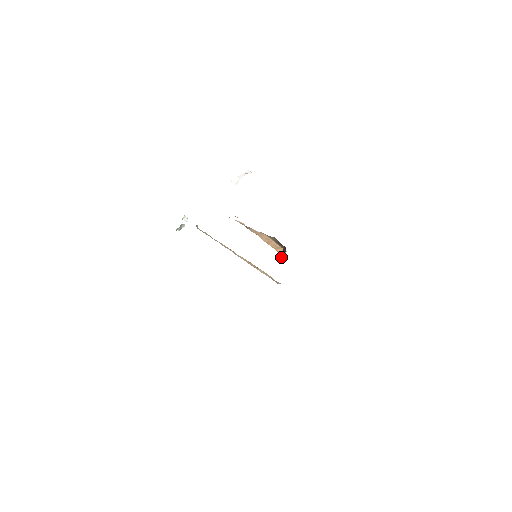
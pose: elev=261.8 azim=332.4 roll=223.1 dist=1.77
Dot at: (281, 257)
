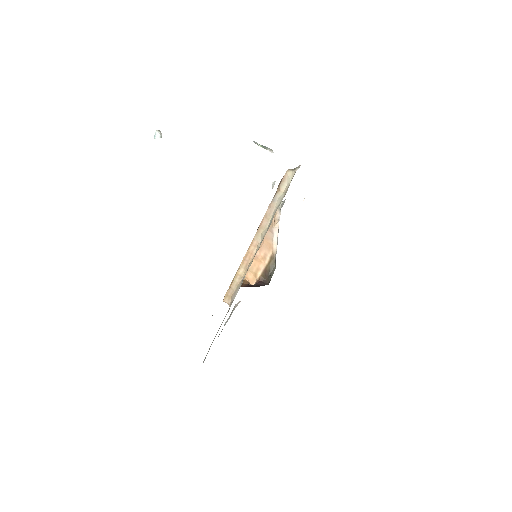
Dot at: (246, 283)
